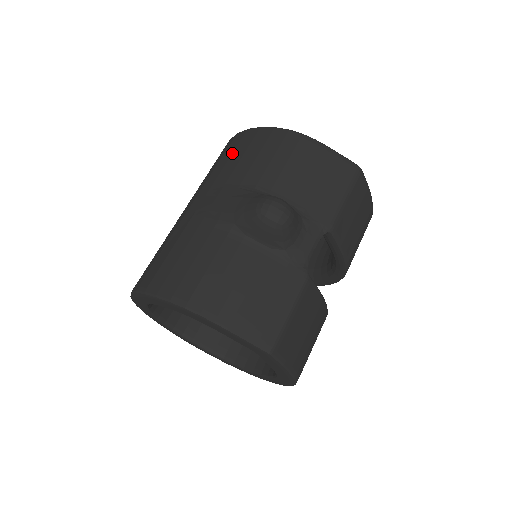
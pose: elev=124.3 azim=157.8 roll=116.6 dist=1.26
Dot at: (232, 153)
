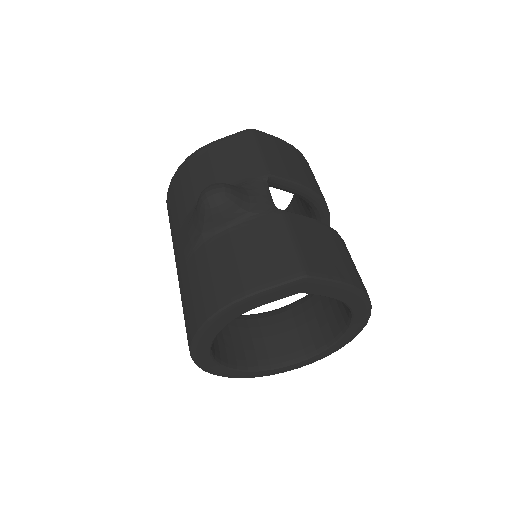
Dot at: (170, 211)
